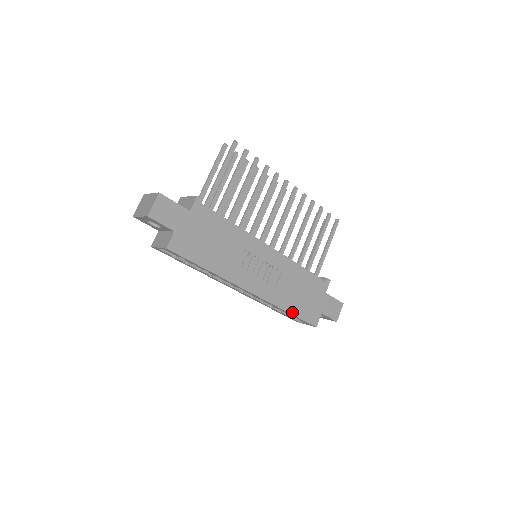
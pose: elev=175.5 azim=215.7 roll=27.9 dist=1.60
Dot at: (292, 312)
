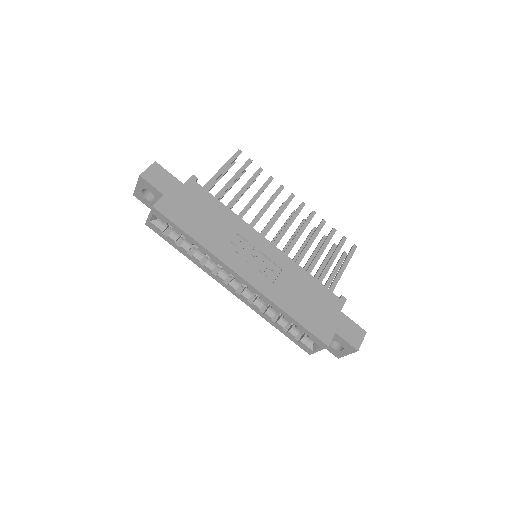
Dot at: (294, 317)
